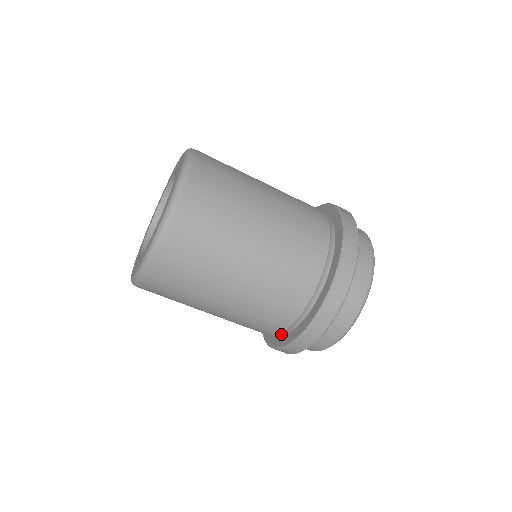
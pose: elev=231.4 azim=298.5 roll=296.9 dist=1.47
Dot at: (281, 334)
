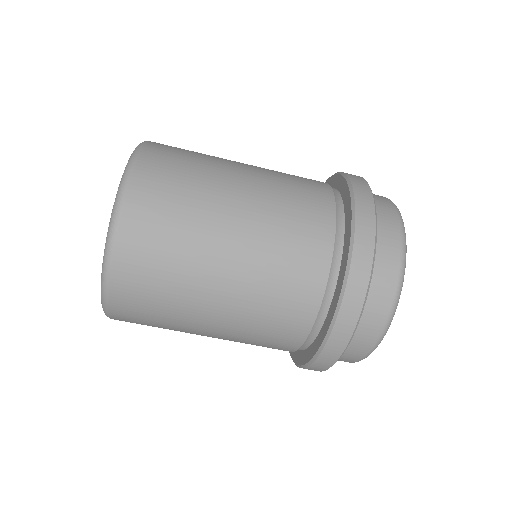
Dot at: (314, 333)
